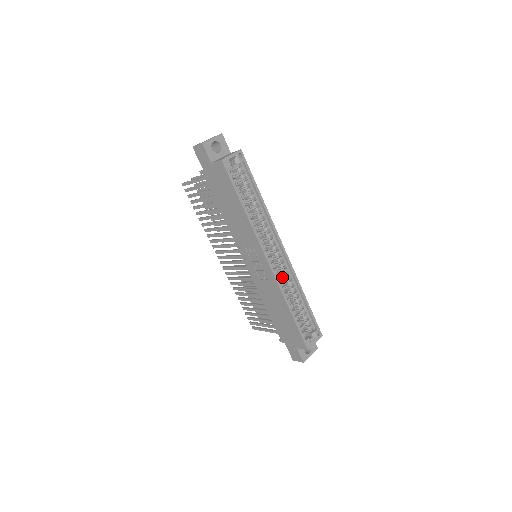
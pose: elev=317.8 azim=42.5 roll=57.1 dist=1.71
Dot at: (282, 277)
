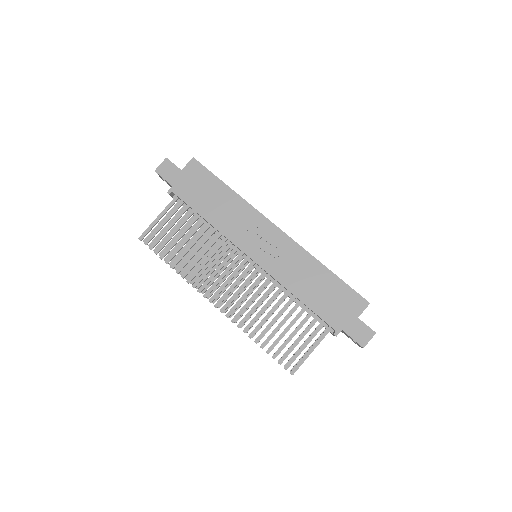
Dot at: occluded
